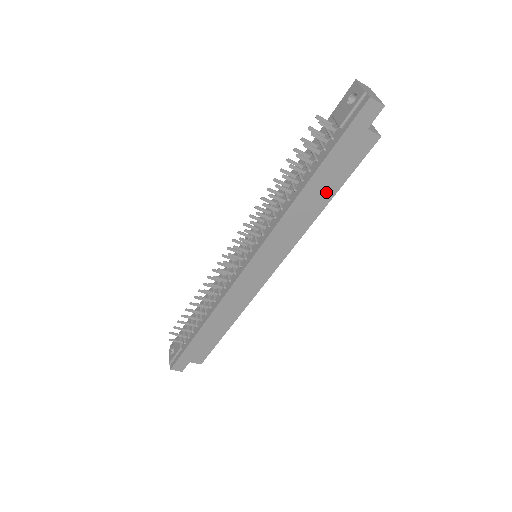
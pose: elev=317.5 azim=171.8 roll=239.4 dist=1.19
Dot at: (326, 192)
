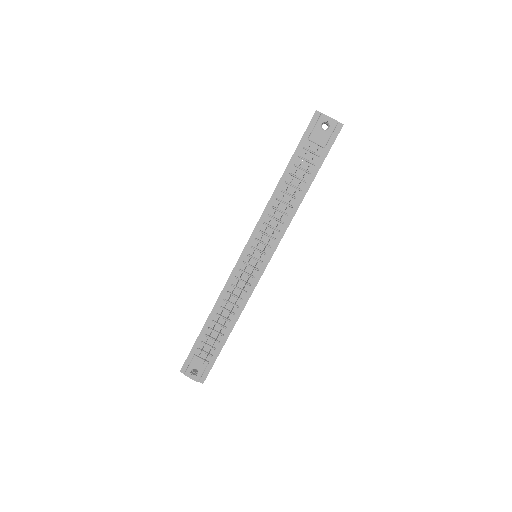
Dot at: occluded
